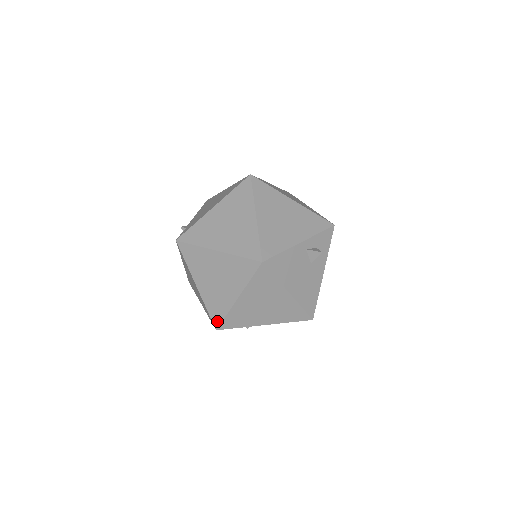
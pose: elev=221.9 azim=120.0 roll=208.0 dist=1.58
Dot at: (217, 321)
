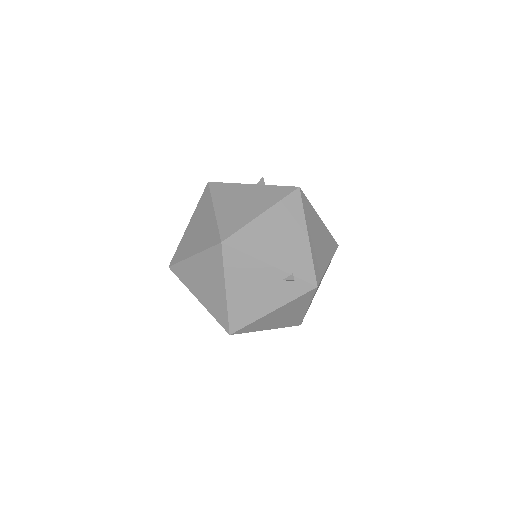
Dot at: (217, 239)
